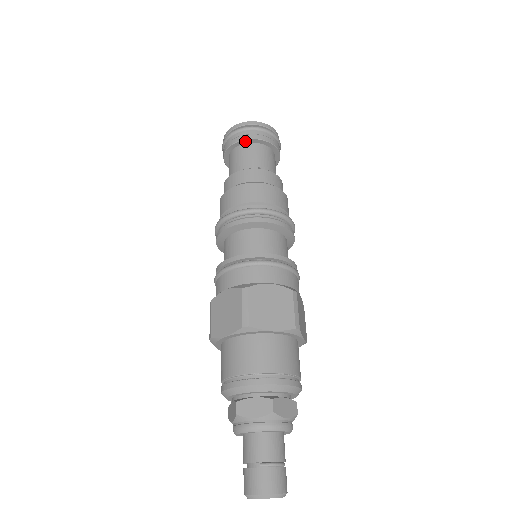
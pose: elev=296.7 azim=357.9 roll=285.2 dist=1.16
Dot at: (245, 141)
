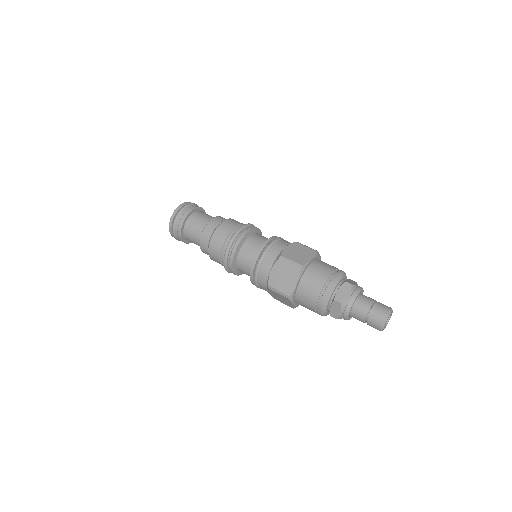
Dot at: (187, 216)
